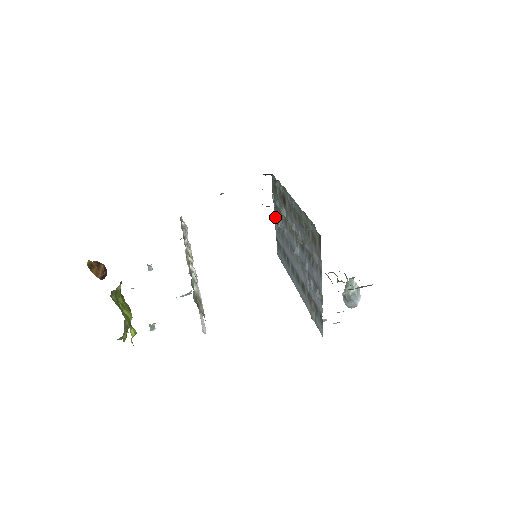
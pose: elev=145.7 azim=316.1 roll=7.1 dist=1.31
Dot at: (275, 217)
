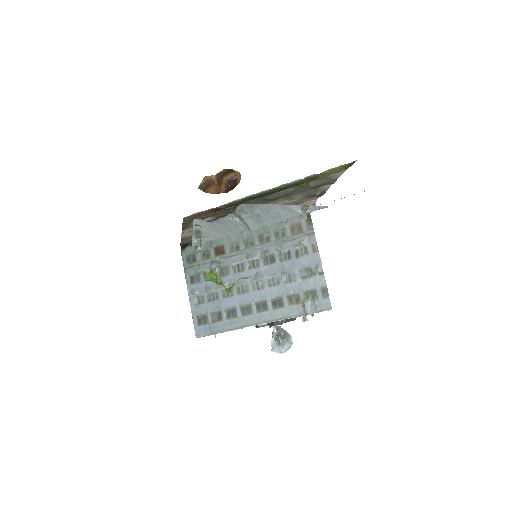
Dot at: (194, 289)
